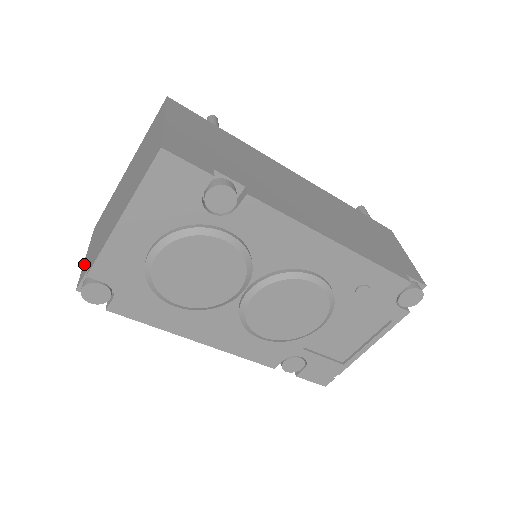
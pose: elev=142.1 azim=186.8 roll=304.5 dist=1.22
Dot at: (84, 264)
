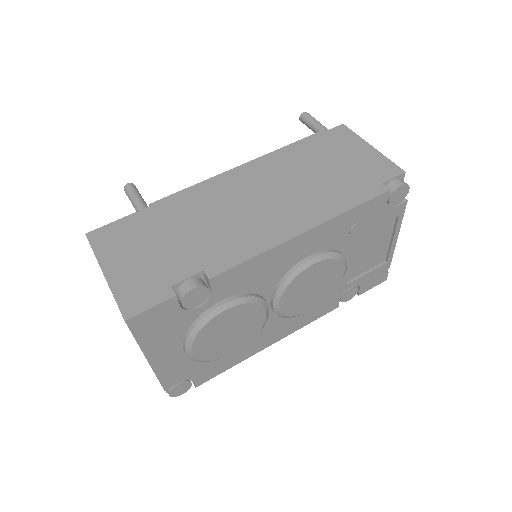
Dot at: occluded
